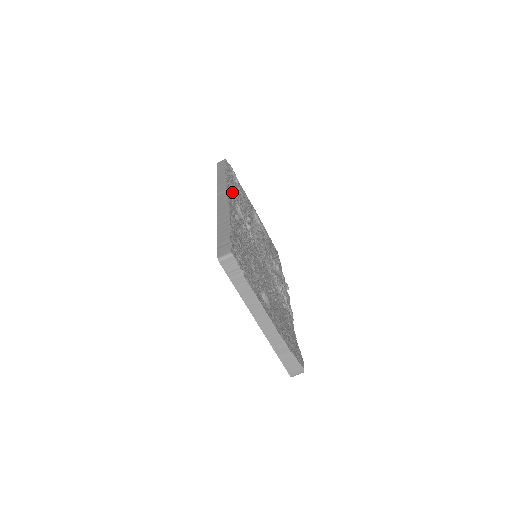
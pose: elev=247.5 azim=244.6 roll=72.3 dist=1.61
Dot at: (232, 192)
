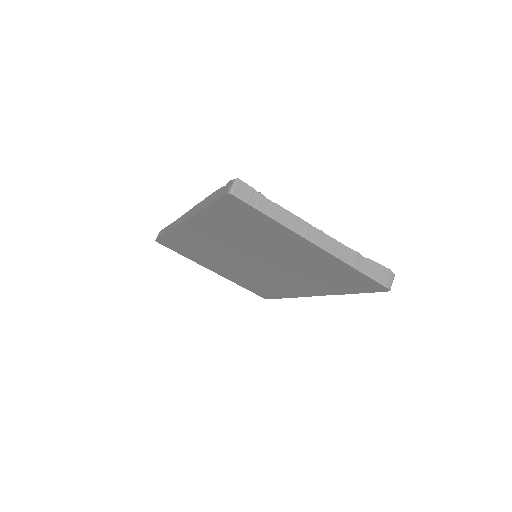
Dot at: occluded
